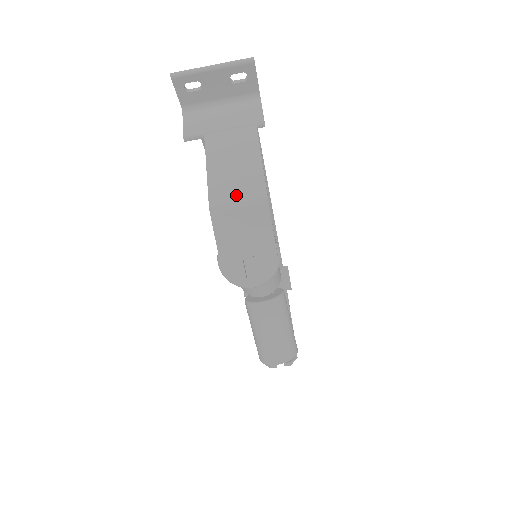
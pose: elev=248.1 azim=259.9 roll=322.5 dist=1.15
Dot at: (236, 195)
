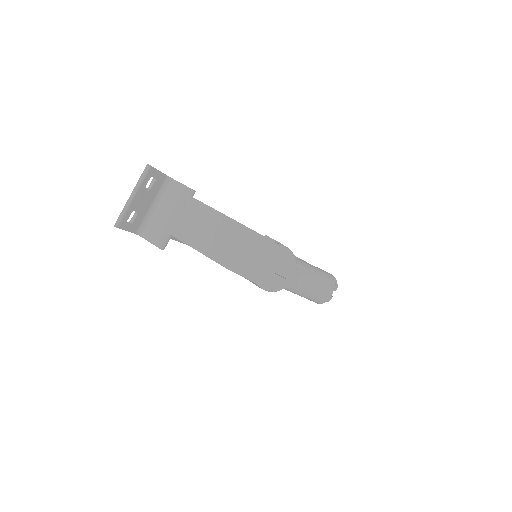
Dot at: (233, 247)
